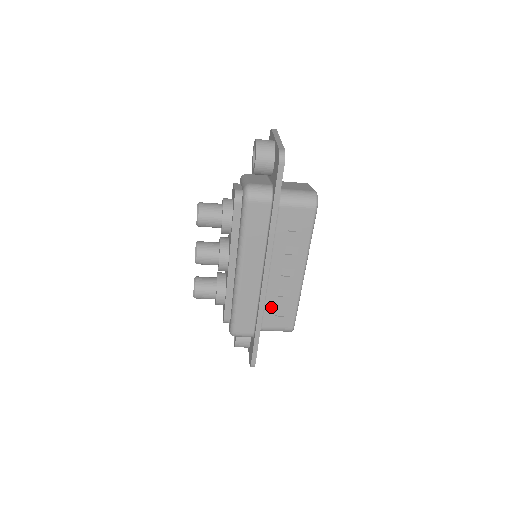
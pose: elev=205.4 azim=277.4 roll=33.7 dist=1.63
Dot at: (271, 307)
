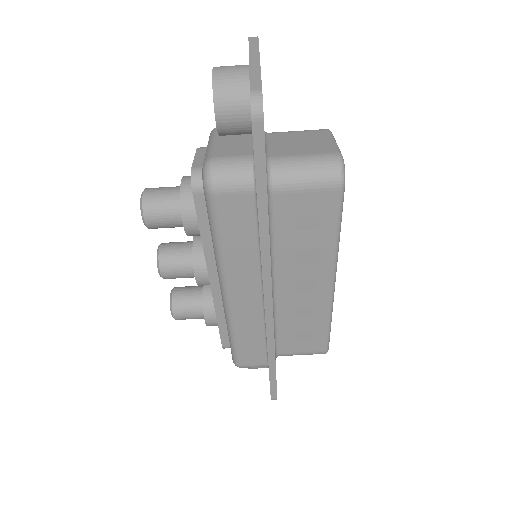
Dot at: (288, 330)
